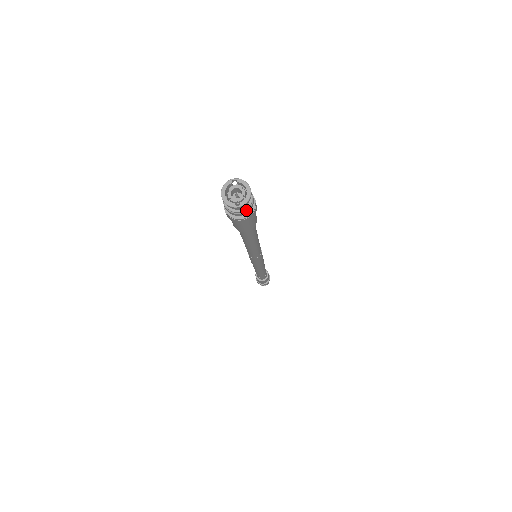
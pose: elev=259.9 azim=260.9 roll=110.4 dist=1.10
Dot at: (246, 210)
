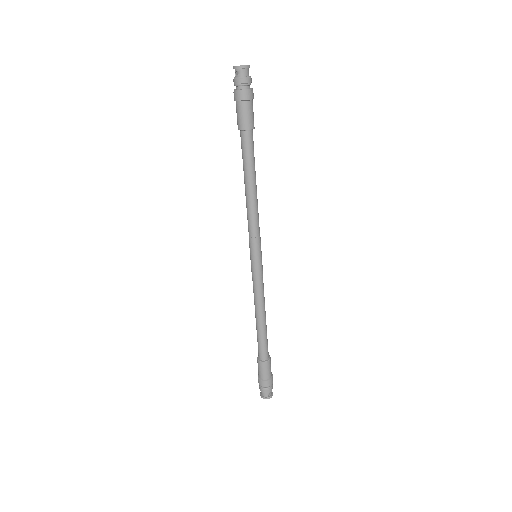
Dot at: (246, 78)
